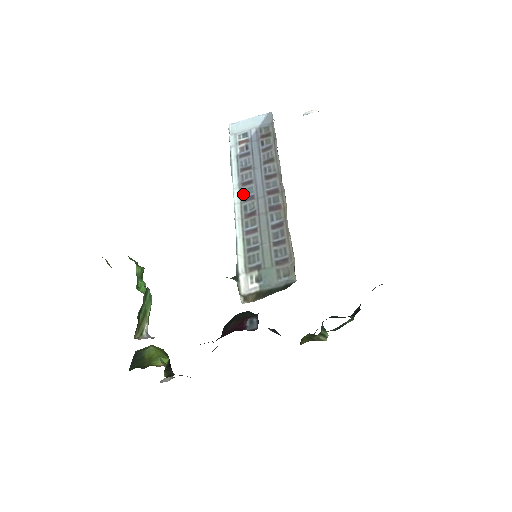
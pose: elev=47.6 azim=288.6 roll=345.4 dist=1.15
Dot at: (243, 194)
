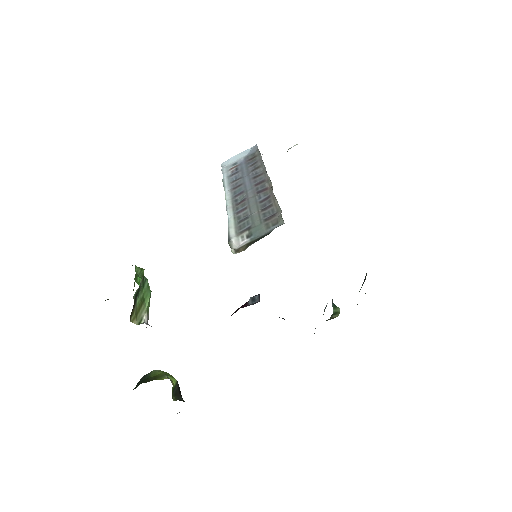
Dot at: (234, 194)
